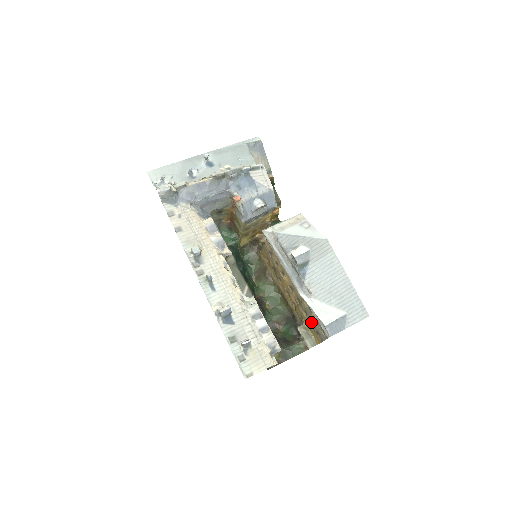
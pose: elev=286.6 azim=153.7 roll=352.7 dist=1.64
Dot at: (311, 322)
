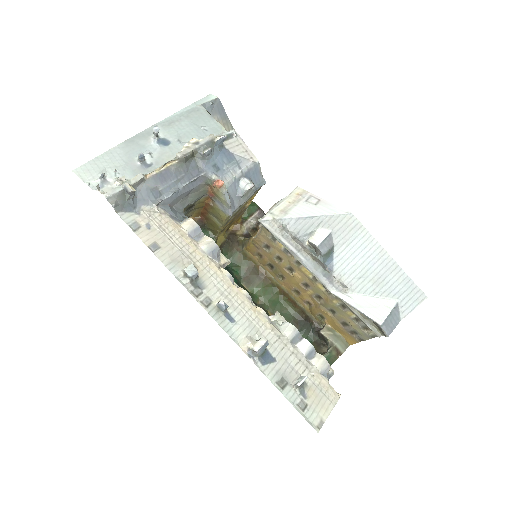
Dot at: (342, 321)
